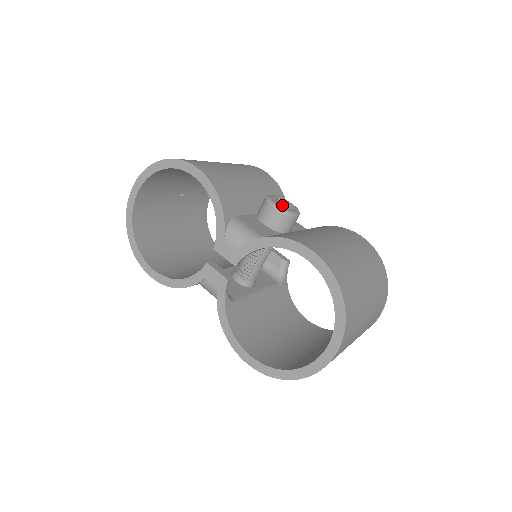
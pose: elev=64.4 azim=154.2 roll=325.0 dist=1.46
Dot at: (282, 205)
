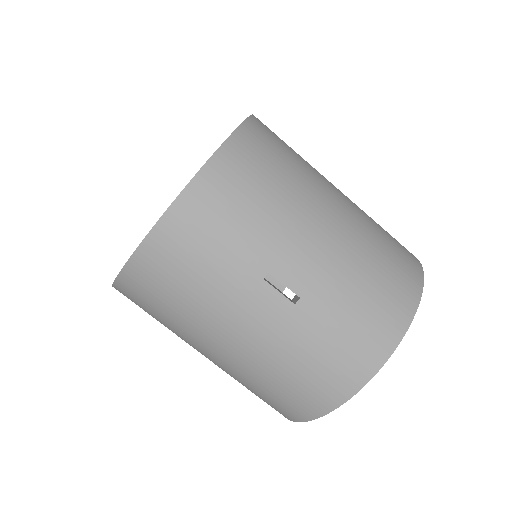
Dot at: occluded
